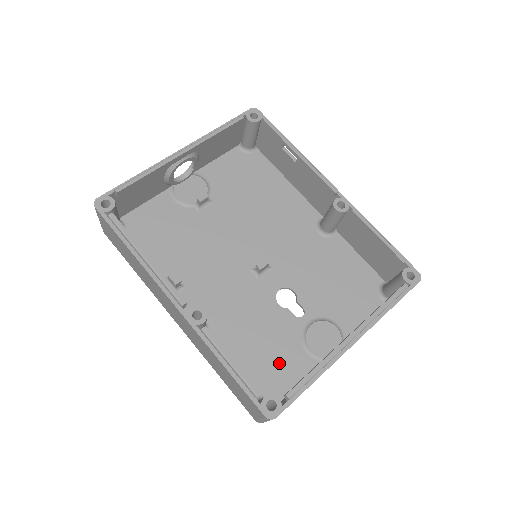
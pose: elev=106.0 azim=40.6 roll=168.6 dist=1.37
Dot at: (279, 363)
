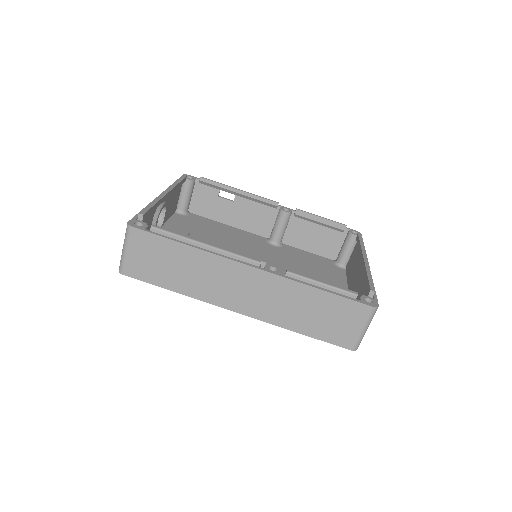
Dot at: occluded
